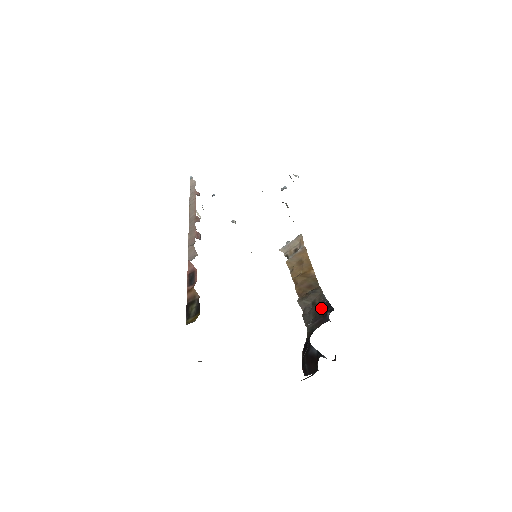
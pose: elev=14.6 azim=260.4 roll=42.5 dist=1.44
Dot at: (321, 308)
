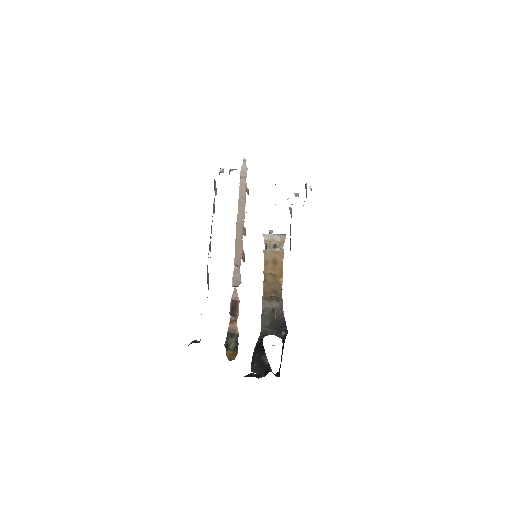
Dot at: (278, 321)
